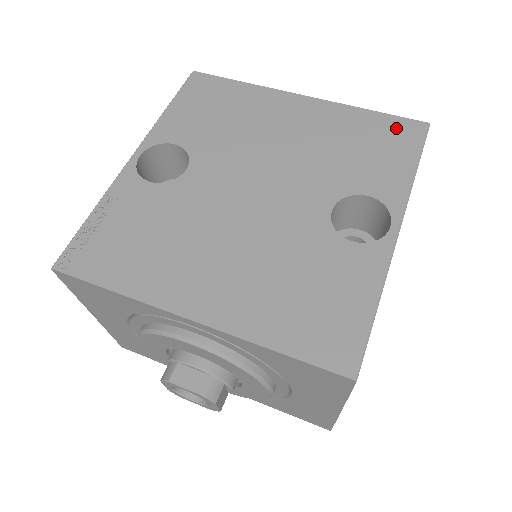
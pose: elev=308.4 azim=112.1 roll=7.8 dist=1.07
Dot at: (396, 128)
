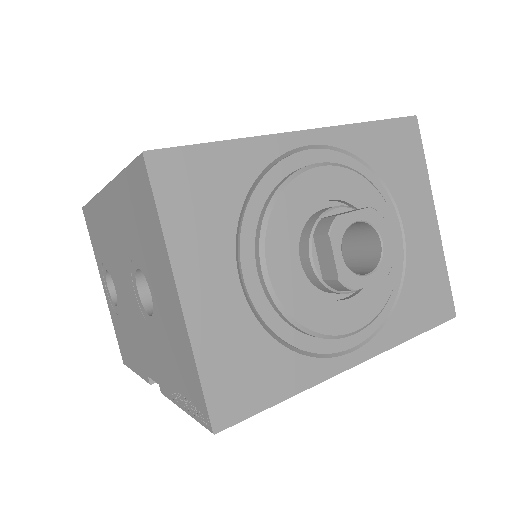
Dot at: occluded
